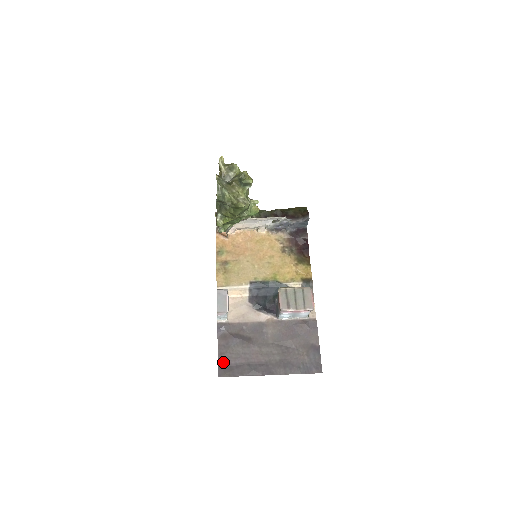
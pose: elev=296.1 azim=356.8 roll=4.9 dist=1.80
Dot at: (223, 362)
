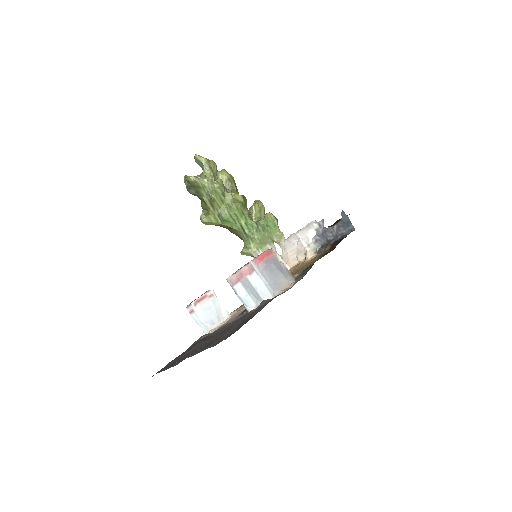
Dot at: occluded
